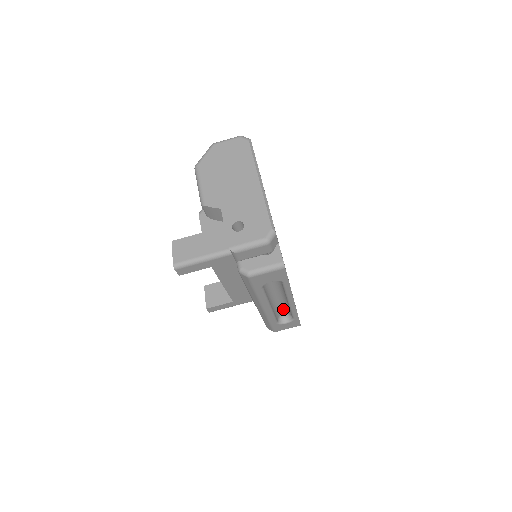
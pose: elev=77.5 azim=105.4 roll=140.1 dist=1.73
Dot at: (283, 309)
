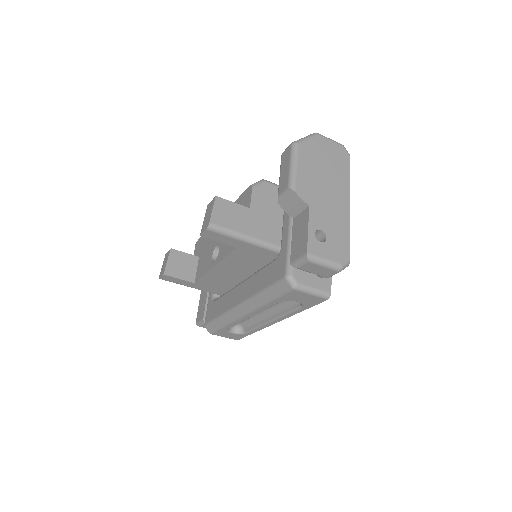
Dot at: (245, 320)
